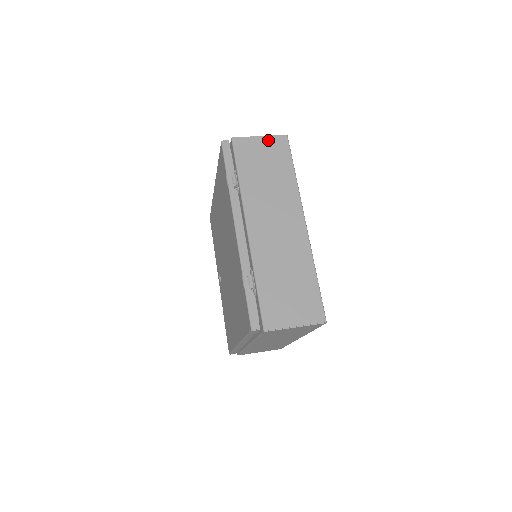
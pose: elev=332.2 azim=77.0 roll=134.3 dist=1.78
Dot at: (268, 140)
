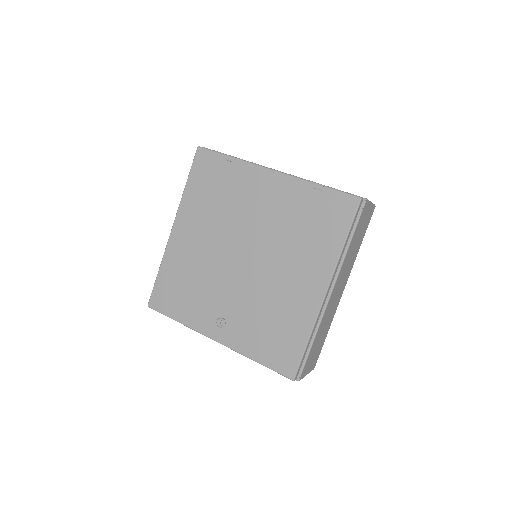
Dot at: occluded
